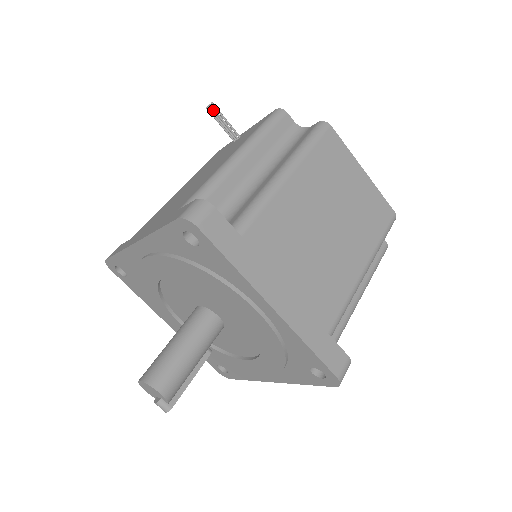
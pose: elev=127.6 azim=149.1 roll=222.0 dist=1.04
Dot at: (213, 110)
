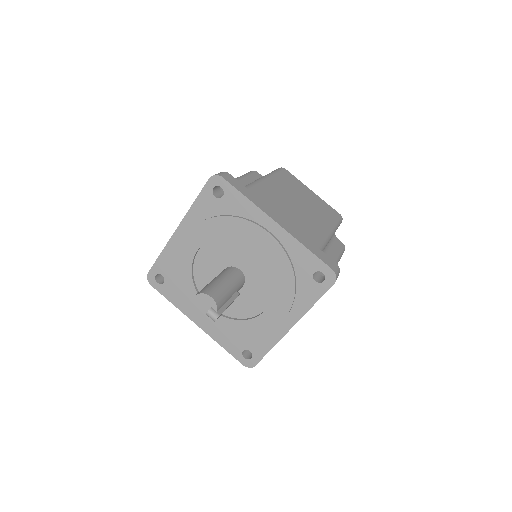
Dot at: occluded
